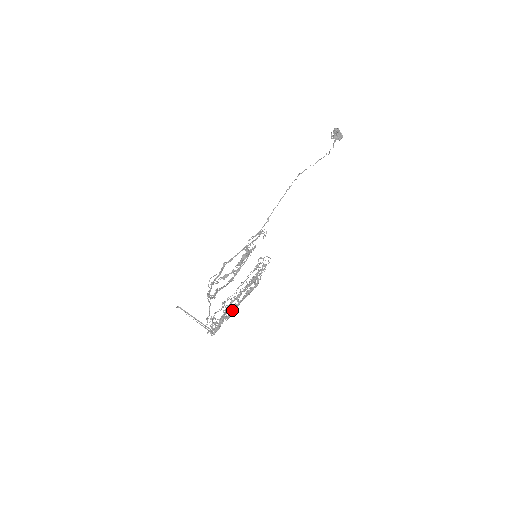
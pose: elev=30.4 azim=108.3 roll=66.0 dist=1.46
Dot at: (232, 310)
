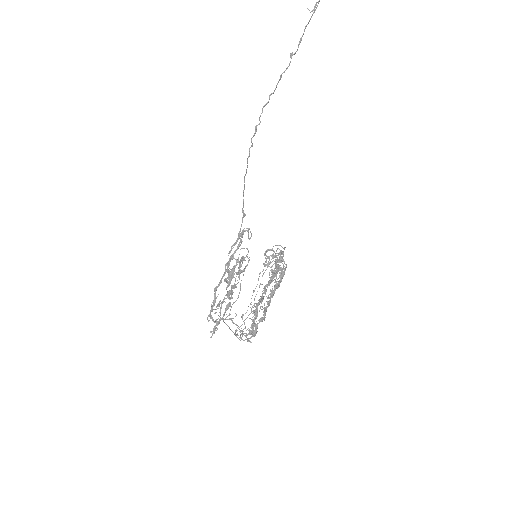
Dot at: (263, 311)
